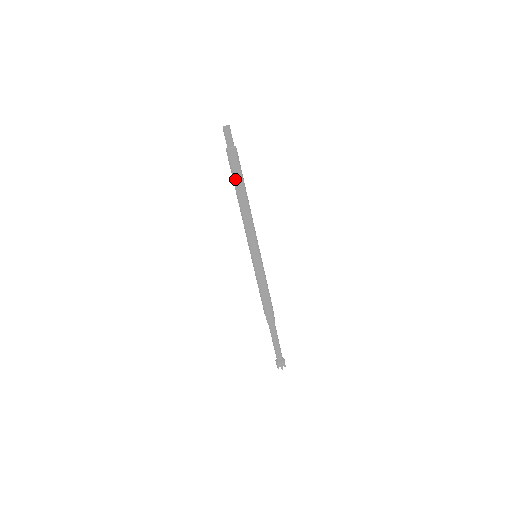
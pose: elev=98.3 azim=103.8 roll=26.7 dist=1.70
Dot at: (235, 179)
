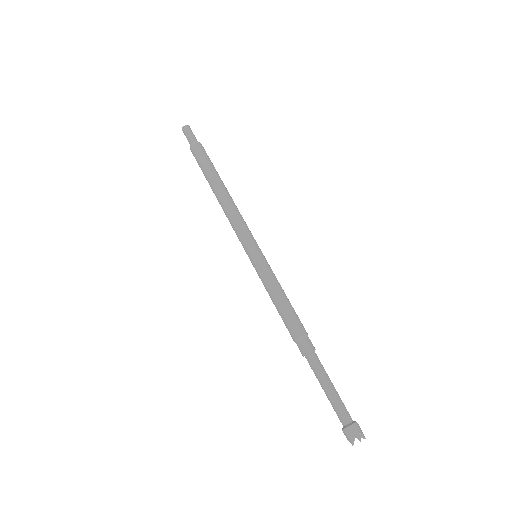
Dot at: (206, 169)
